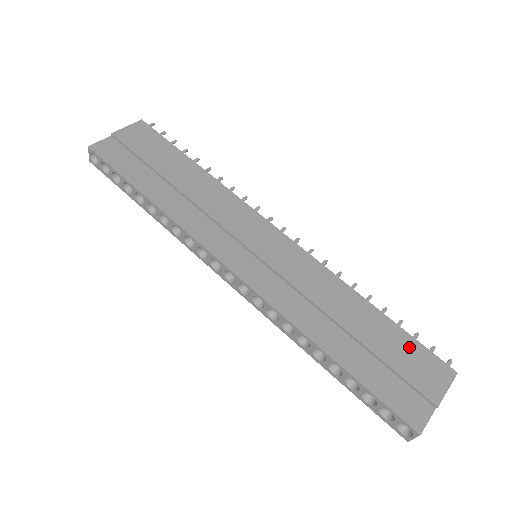
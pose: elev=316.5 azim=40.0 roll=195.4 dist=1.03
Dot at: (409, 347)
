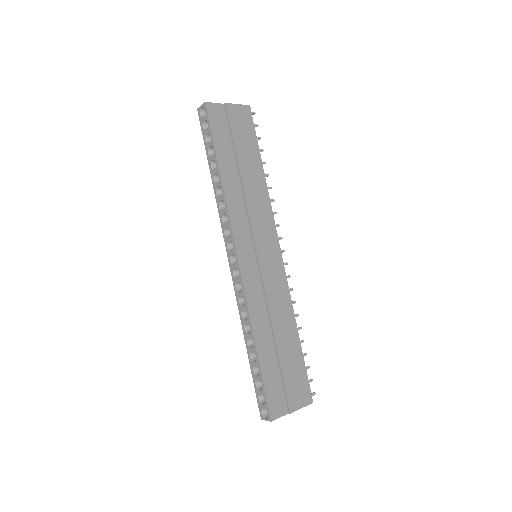
Dot at: (300, 372)
